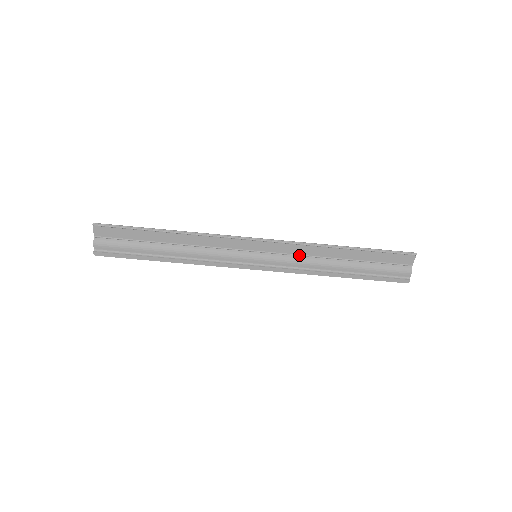
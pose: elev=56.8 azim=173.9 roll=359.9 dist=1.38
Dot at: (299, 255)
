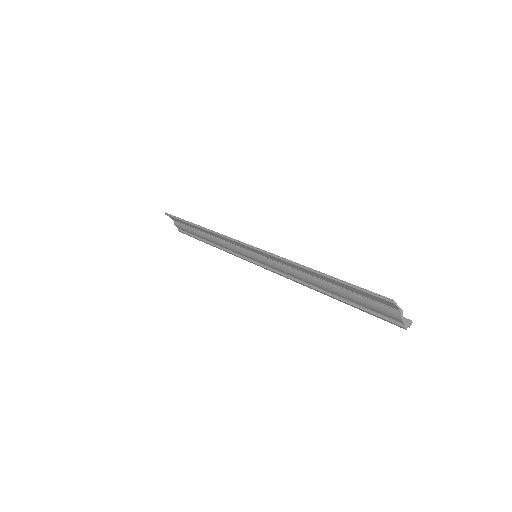
Dot at: (284, 264)
